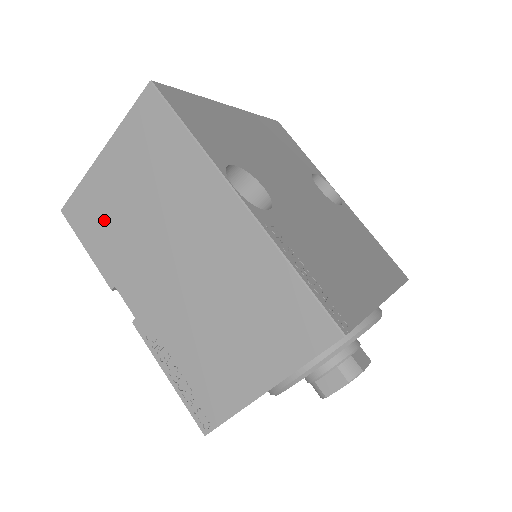
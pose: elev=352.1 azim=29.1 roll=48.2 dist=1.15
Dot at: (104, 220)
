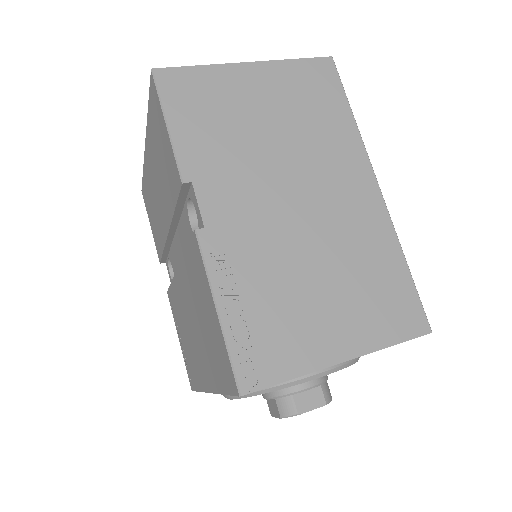
Dot at: (216, 115)
